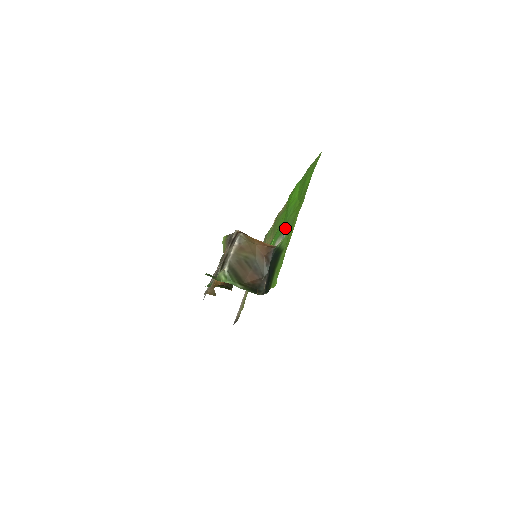
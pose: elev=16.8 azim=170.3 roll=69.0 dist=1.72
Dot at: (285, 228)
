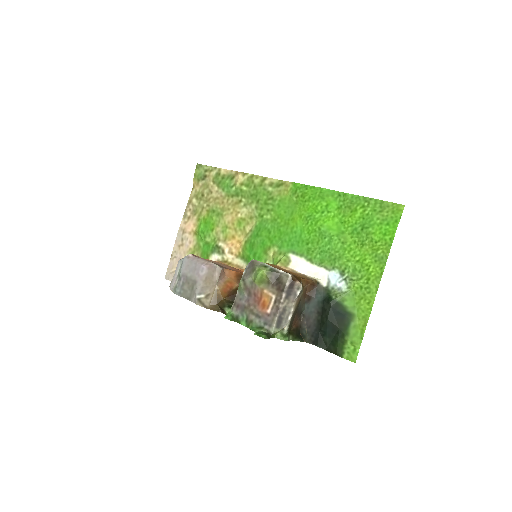
Dot at: (334, 268)
